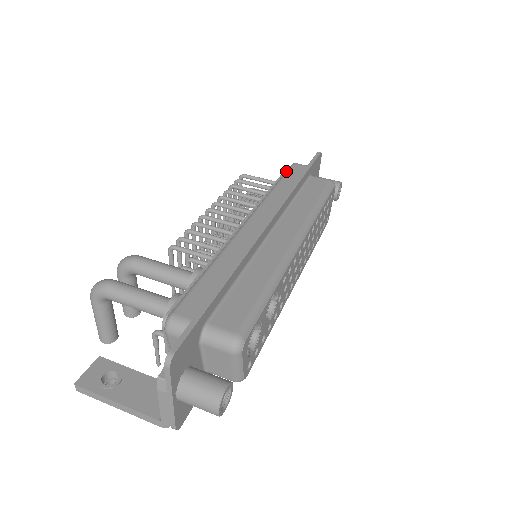
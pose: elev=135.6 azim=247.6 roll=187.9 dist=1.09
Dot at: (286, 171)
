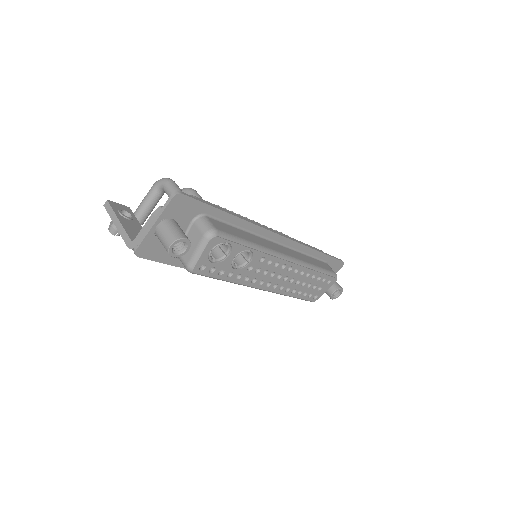
Dot at: (314, 247)
